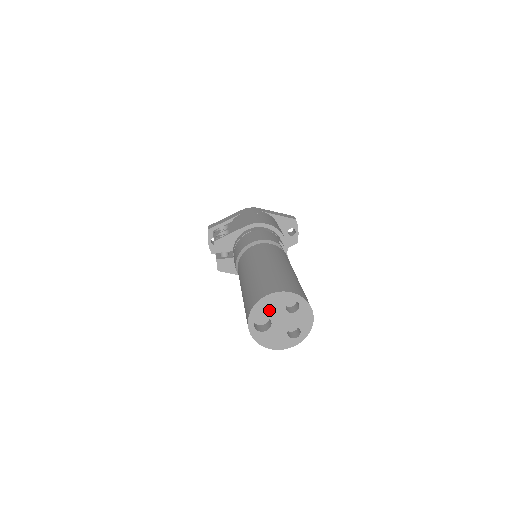
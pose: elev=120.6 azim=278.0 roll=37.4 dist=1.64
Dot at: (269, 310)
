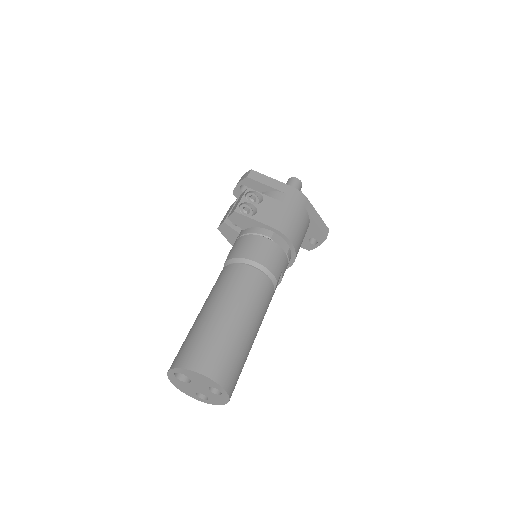
Dot at: (195, 378)
